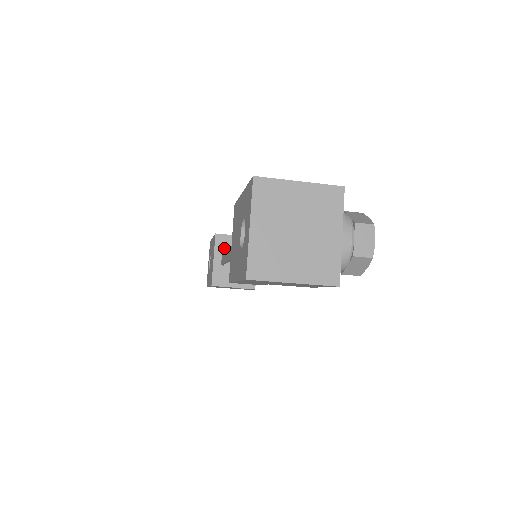
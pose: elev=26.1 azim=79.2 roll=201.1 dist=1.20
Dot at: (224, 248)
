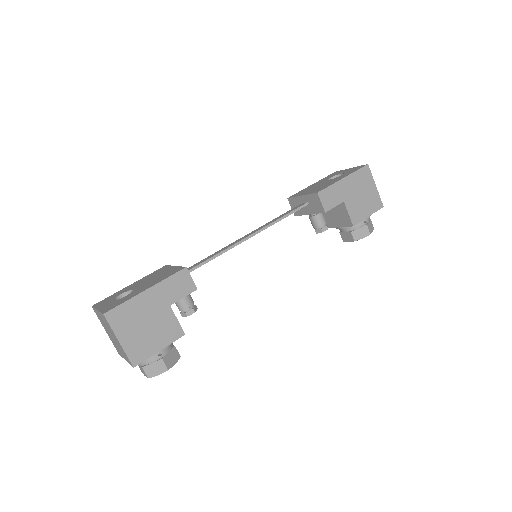
Dot at: occluded
